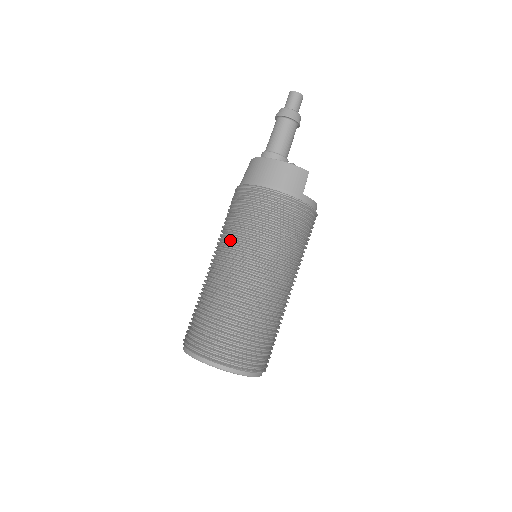
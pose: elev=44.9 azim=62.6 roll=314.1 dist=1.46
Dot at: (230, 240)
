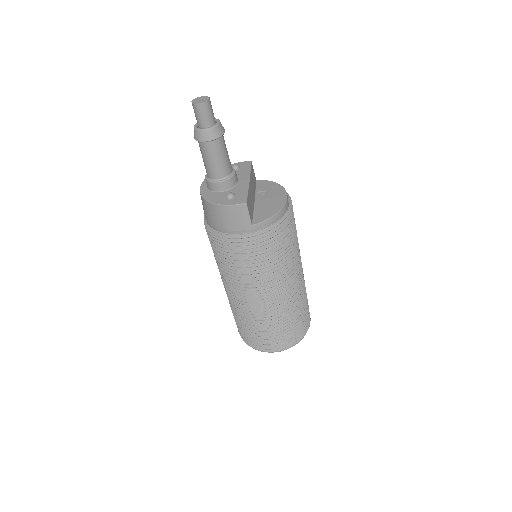
Dot at: (219, 270)
